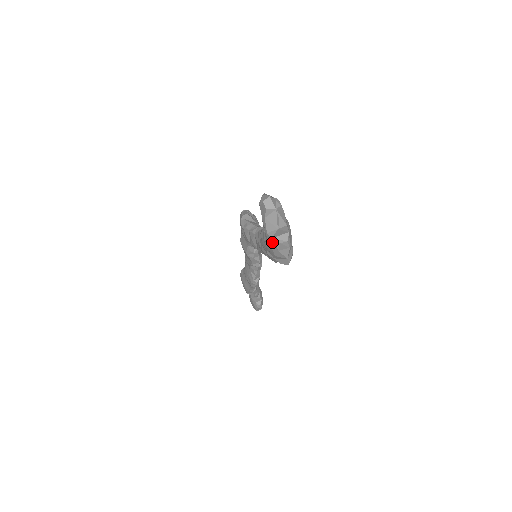
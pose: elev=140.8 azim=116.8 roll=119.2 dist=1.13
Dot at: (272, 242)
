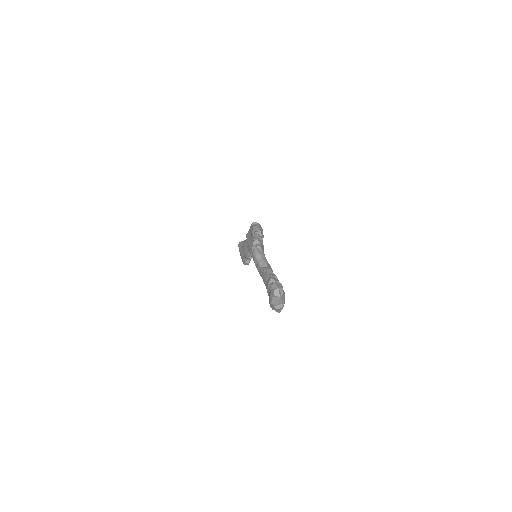
Dot at: (273, 306)
